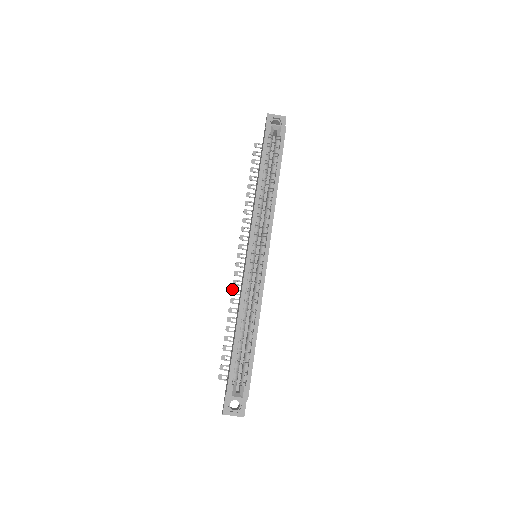
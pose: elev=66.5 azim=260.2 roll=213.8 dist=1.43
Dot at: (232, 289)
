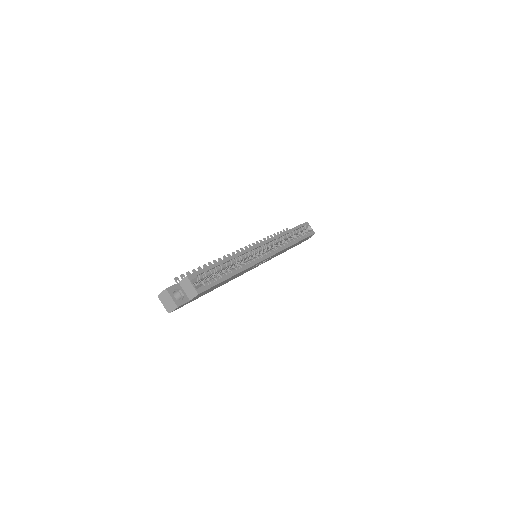
Dot at: occluded
